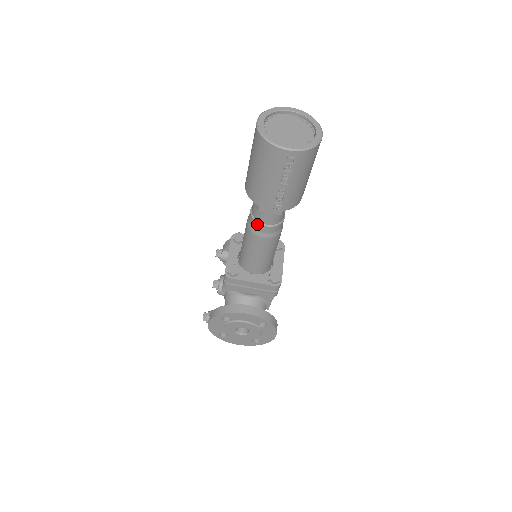
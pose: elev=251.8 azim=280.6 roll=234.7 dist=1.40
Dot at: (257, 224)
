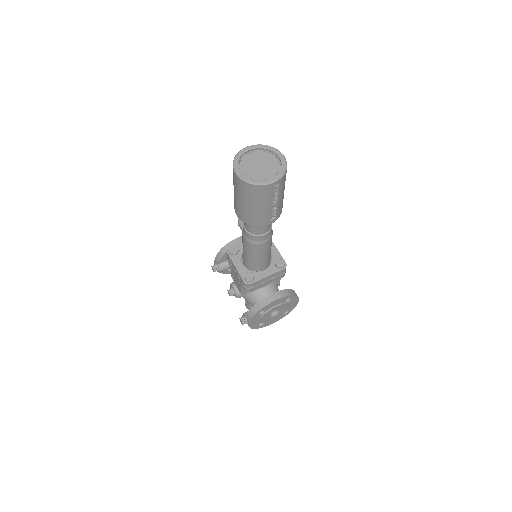
Dot at: (257, 237)
